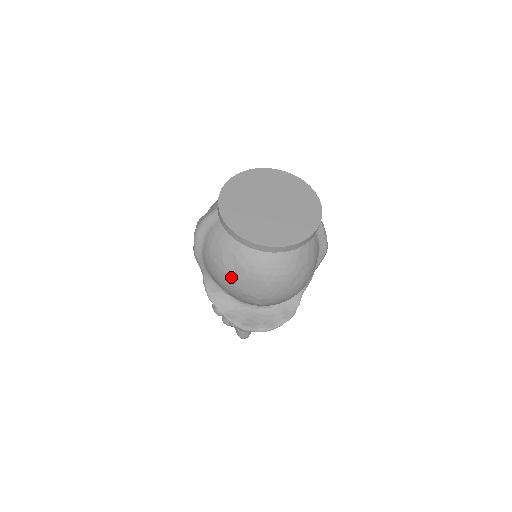
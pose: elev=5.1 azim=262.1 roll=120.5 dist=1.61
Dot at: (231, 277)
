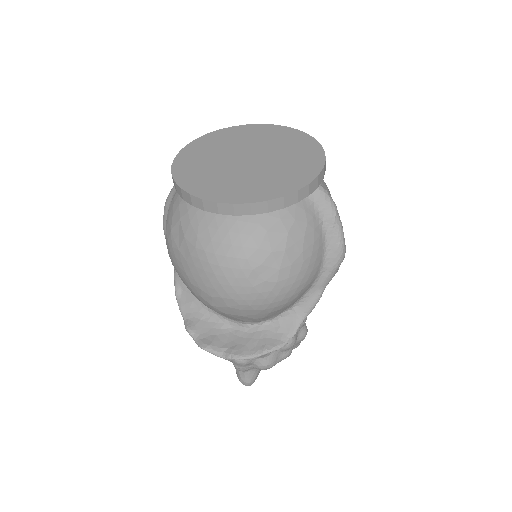
Dot at: (177, 254)
